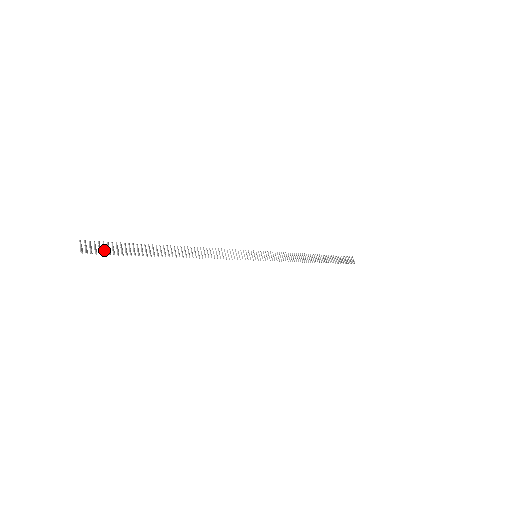
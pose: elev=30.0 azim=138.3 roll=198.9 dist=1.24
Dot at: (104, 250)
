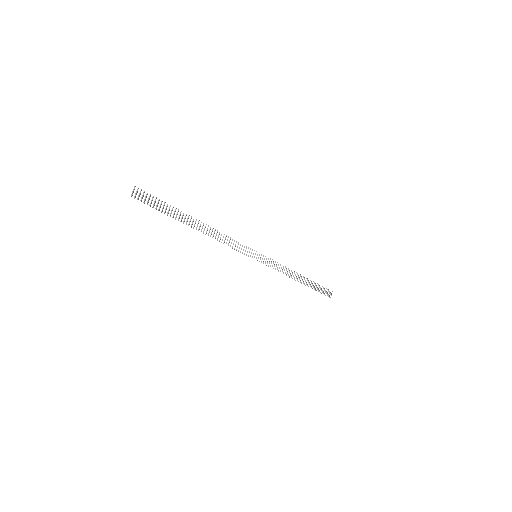
Dot at: (148, 201)
